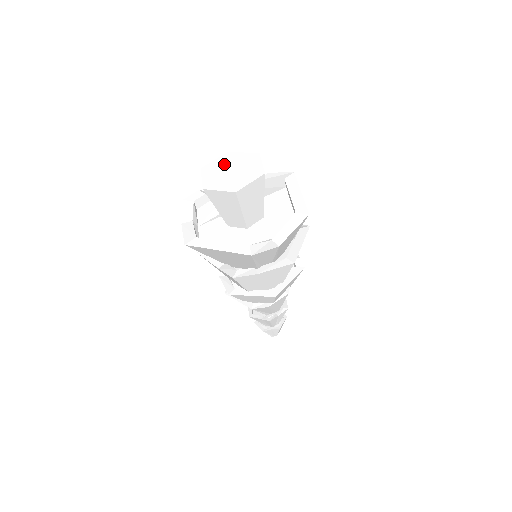
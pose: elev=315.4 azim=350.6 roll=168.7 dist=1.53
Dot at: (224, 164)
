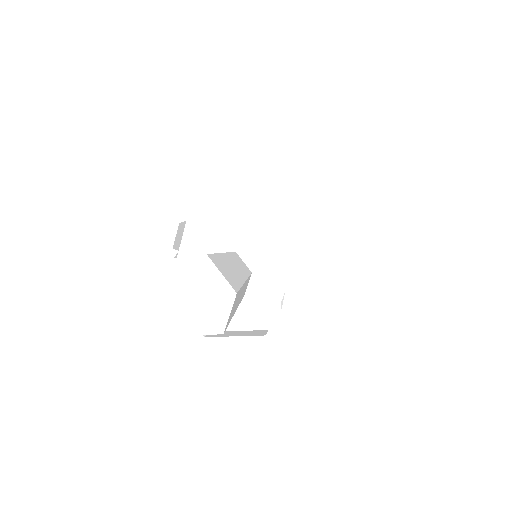
Dot at: (177, 286)
